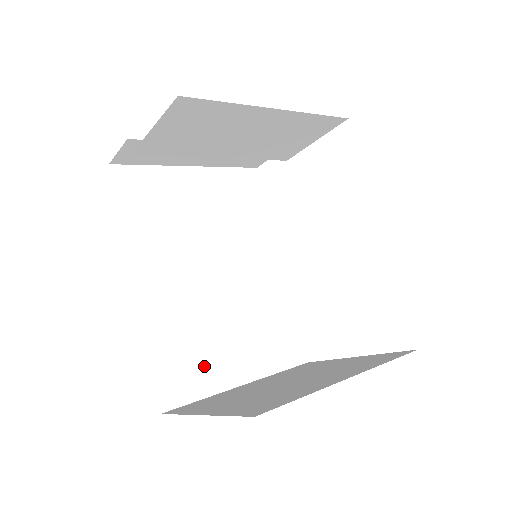
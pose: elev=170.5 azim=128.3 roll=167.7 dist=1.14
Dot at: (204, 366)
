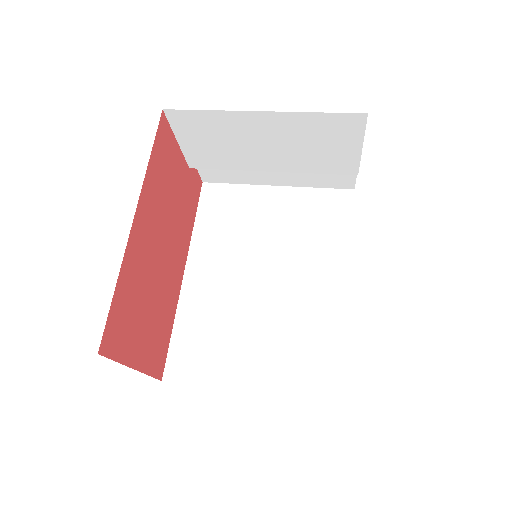
Dot at: (216, 358)
